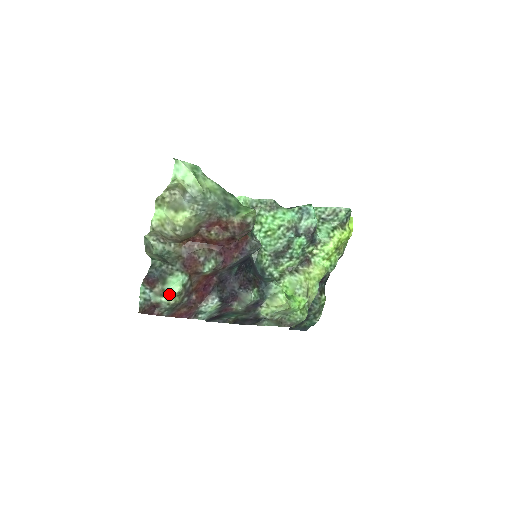
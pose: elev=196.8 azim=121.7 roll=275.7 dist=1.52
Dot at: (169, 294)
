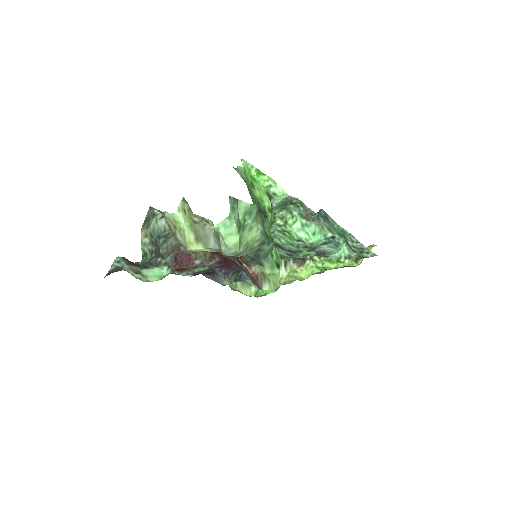
Dot at: (144, 277)
